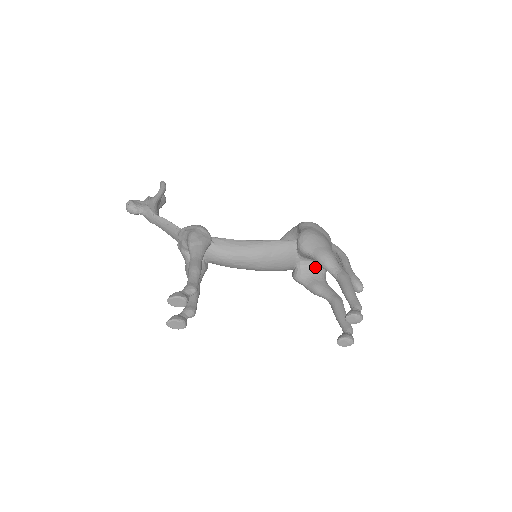
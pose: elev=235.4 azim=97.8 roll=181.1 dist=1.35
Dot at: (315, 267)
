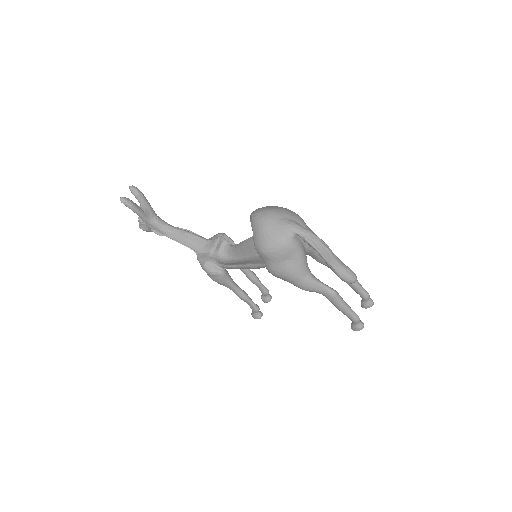
Dot at: occluded
